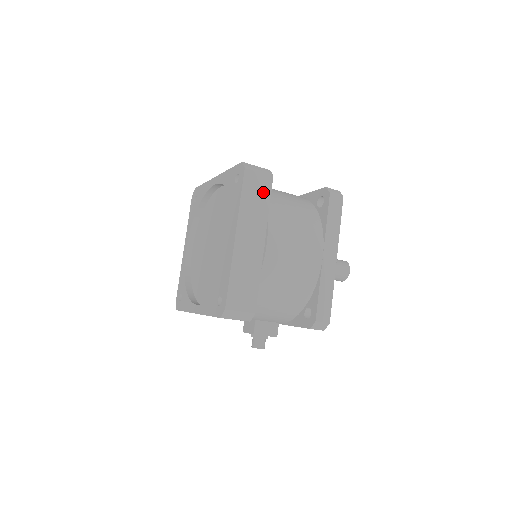
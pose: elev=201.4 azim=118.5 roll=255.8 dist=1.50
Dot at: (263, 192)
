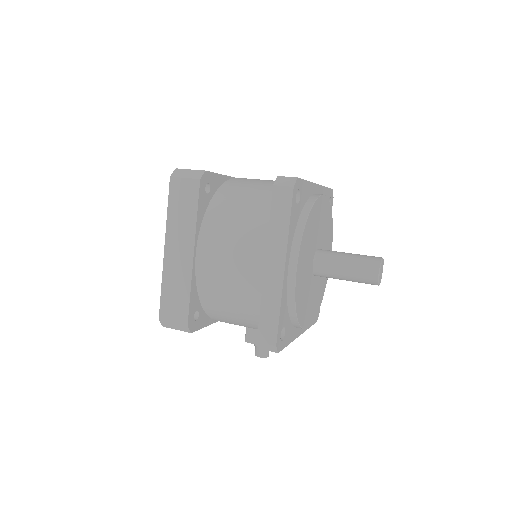
Dot at: (190, 199)
